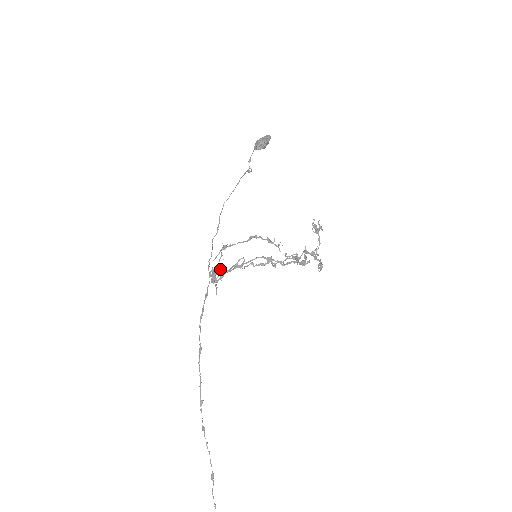
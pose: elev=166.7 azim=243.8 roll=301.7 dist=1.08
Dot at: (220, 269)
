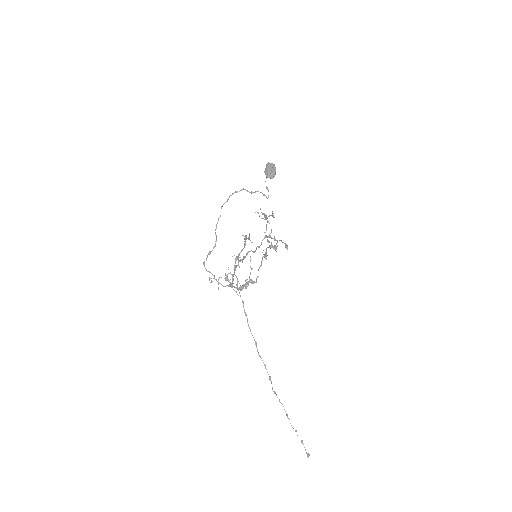
Dot at: (227, 275)
